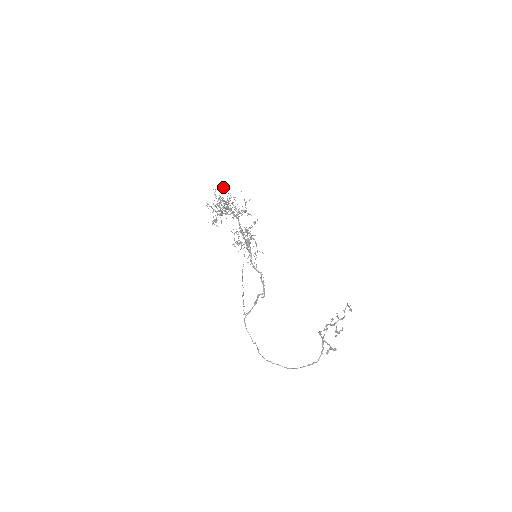
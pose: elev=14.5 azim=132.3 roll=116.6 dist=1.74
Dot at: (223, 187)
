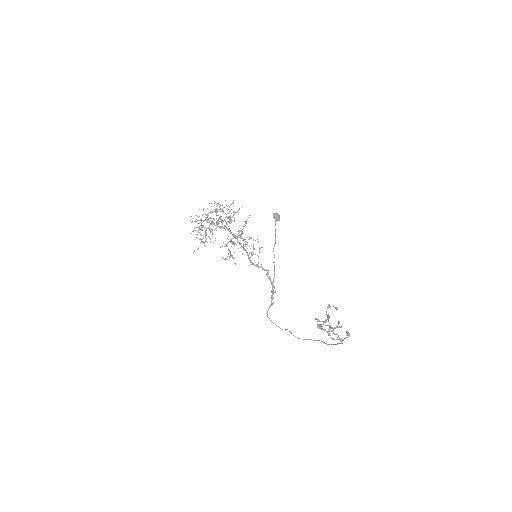
Dot at: occluded
